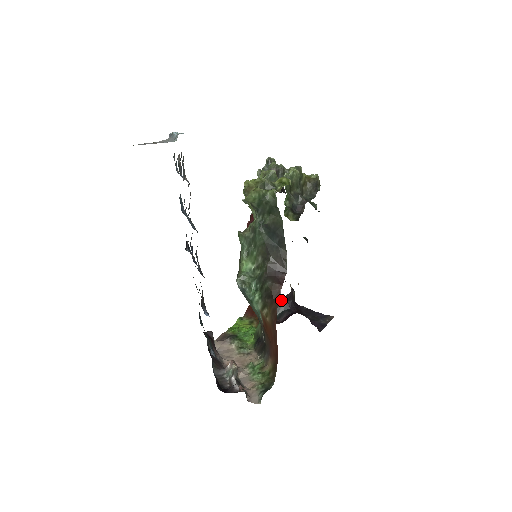
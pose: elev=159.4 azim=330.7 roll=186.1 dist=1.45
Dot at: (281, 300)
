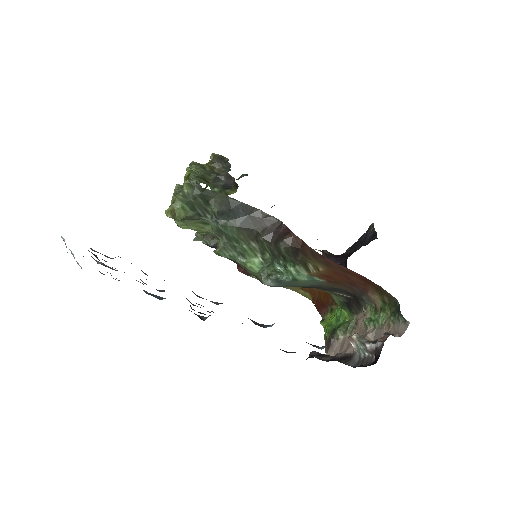
Dot at: occluded
